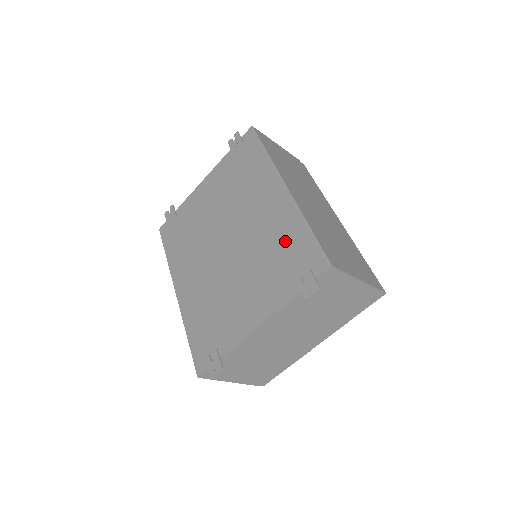
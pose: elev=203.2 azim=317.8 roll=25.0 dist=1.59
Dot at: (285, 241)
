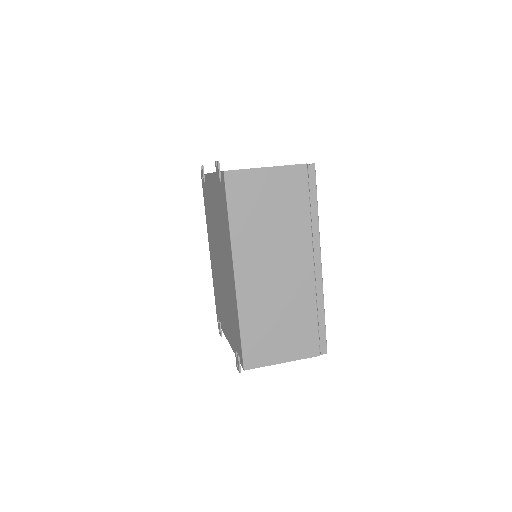
Dot at: (234, 317)
